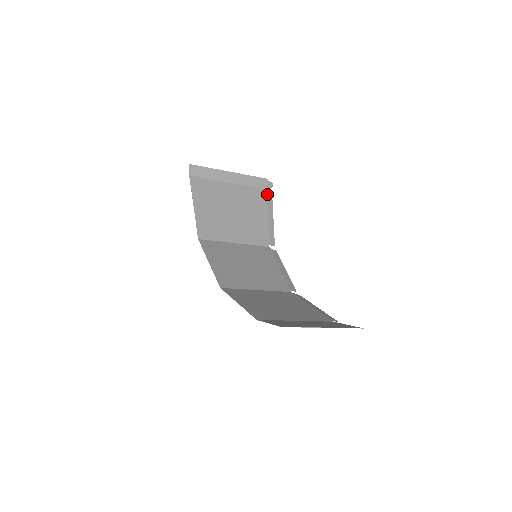
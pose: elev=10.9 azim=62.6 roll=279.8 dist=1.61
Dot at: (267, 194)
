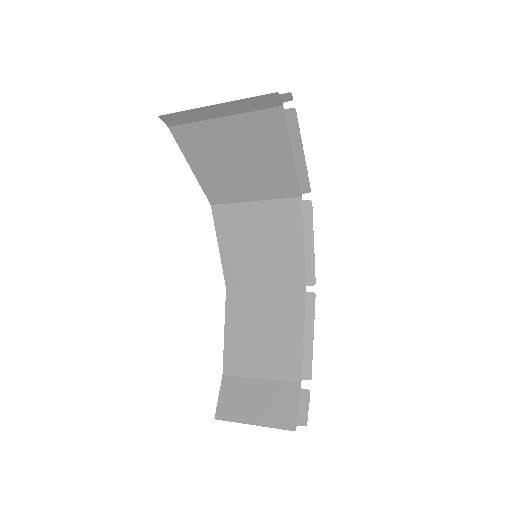
Dot at: (285, 115)
